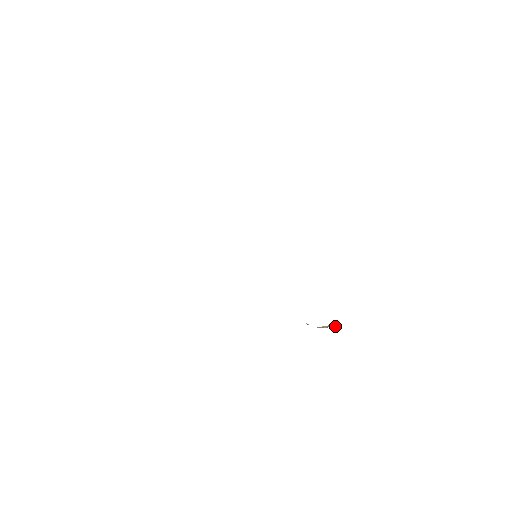
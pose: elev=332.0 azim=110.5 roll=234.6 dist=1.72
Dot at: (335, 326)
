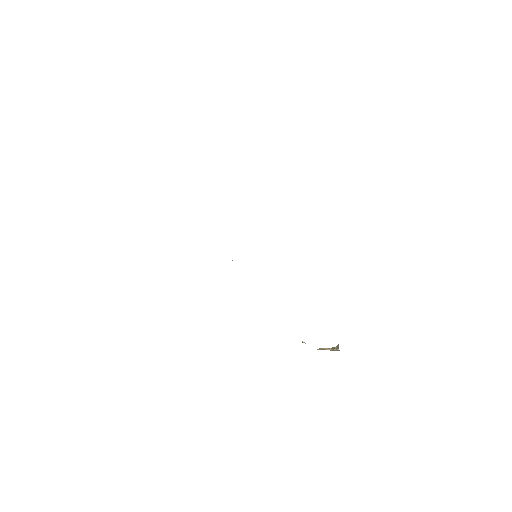
Dot at: occluded
